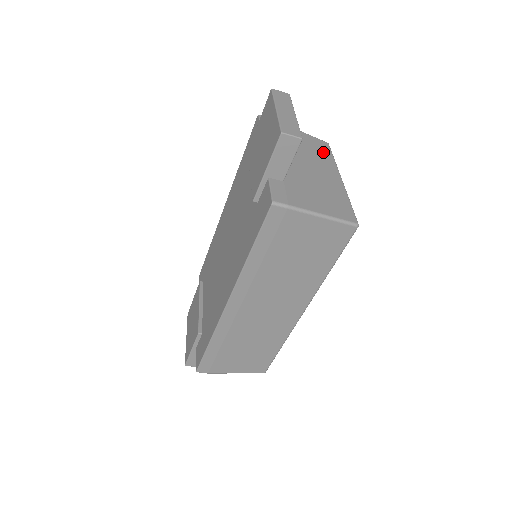
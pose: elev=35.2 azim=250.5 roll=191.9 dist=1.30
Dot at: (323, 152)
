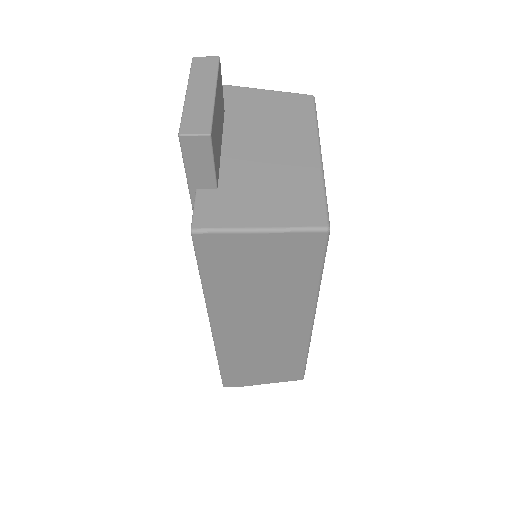
Dot at: (299, 115)
